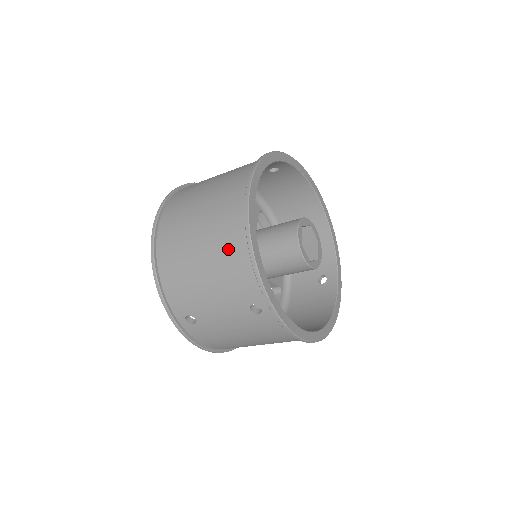
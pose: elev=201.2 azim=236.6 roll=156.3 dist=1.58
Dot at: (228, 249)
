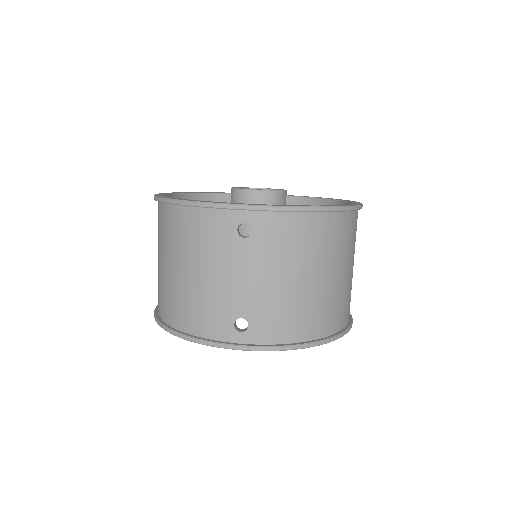
Dot at: (180, 232)
